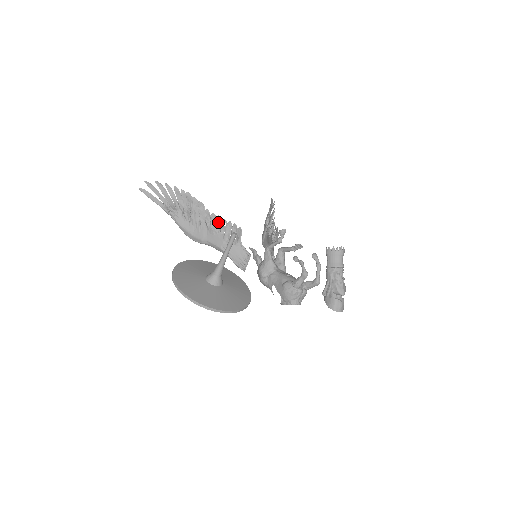
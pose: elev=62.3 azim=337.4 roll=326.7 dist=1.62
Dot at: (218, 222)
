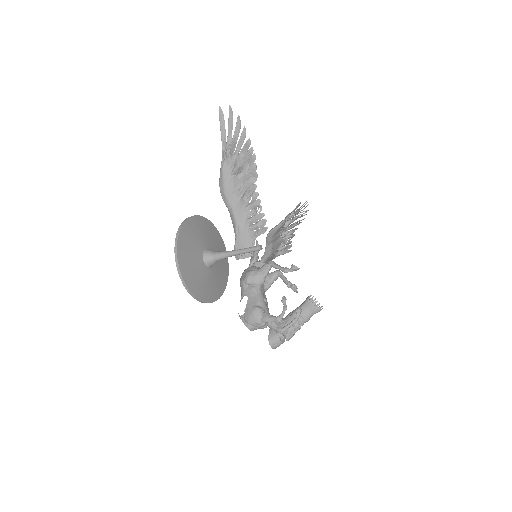
Dot at: (255, 204)
